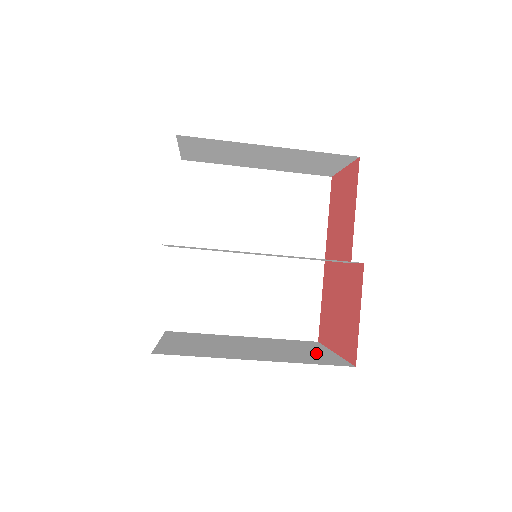
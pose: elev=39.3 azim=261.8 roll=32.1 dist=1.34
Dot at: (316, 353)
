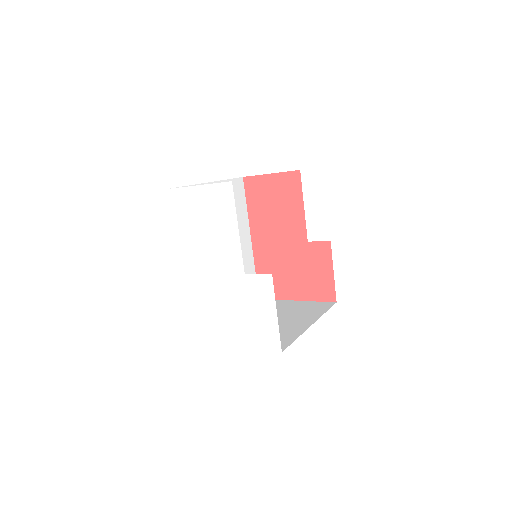
Dot at: (297, 305)
